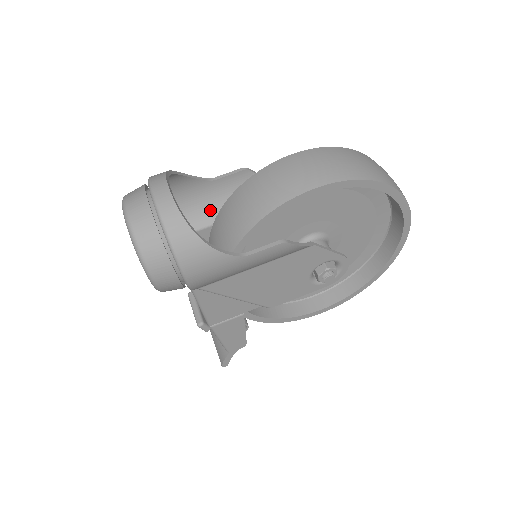
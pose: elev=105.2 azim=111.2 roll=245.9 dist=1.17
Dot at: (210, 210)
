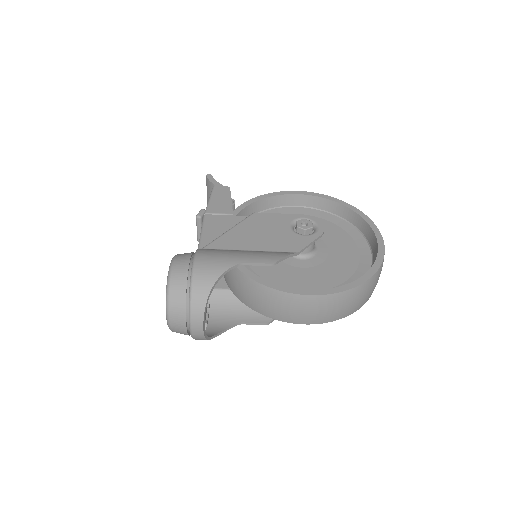
Dot at: occluded
